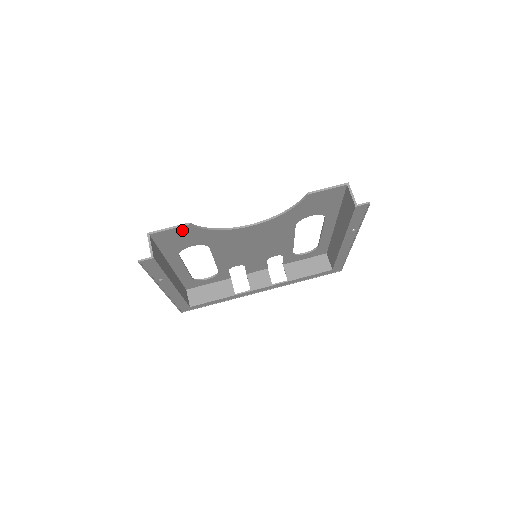
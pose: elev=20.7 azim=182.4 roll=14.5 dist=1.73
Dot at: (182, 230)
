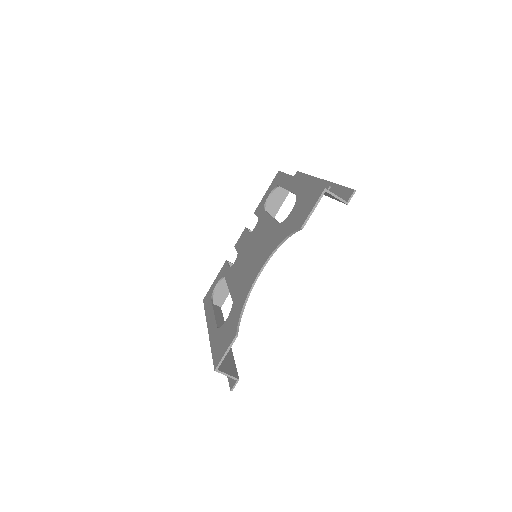
Dot at: occluded
